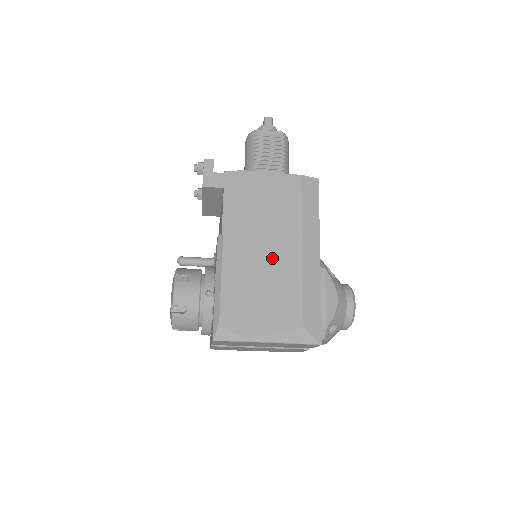
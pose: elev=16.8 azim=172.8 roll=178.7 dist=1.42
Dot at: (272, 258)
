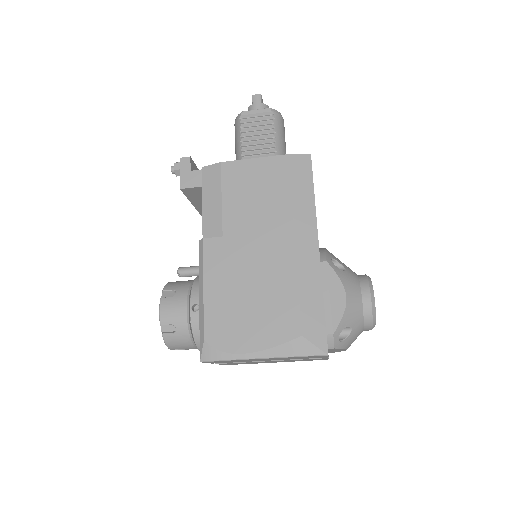
Dot at: (259, 258)
